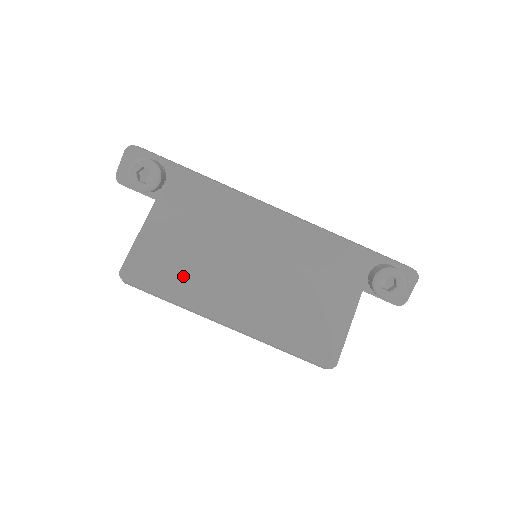
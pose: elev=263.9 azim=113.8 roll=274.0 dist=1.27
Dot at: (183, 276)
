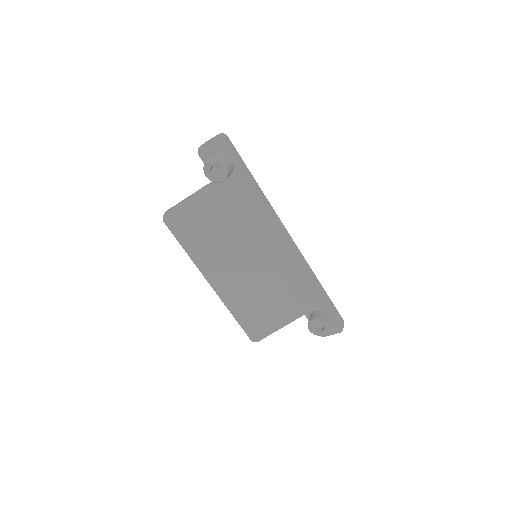
Dot at: (202, 241)
